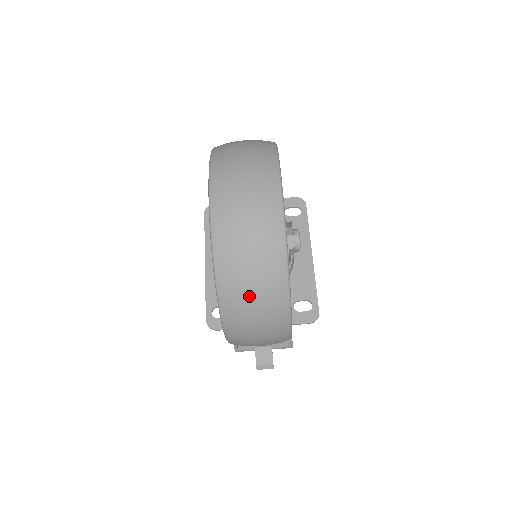
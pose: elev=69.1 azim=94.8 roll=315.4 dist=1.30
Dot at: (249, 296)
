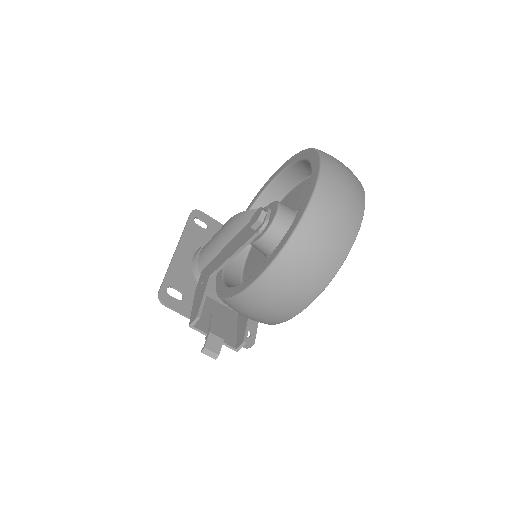
Dot at: (317, 249)
